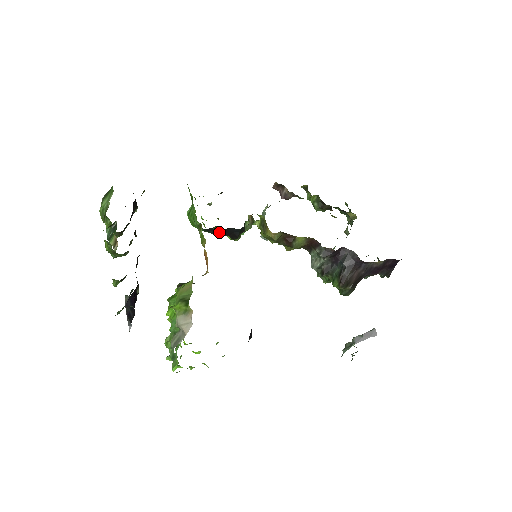
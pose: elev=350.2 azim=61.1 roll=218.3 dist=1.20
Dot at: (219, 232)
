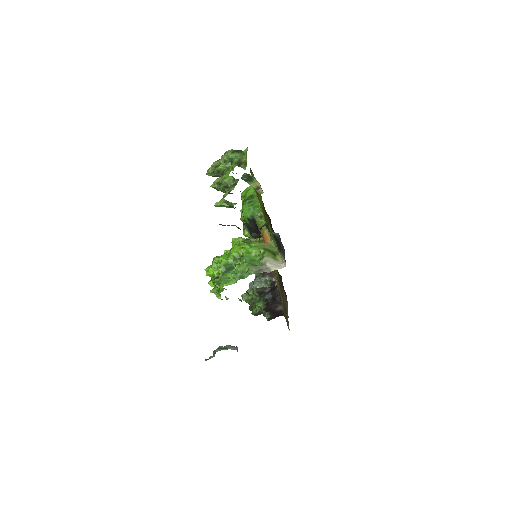
Dot at: (254, 227)
